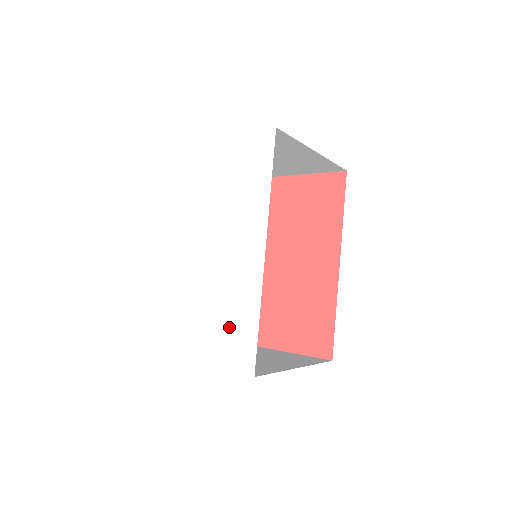
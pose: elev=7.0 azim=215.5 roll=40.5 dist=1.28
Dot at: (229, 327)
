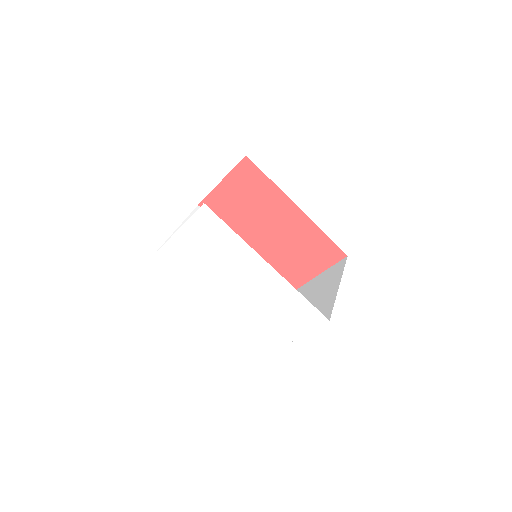
Dot at: (292, 312)
